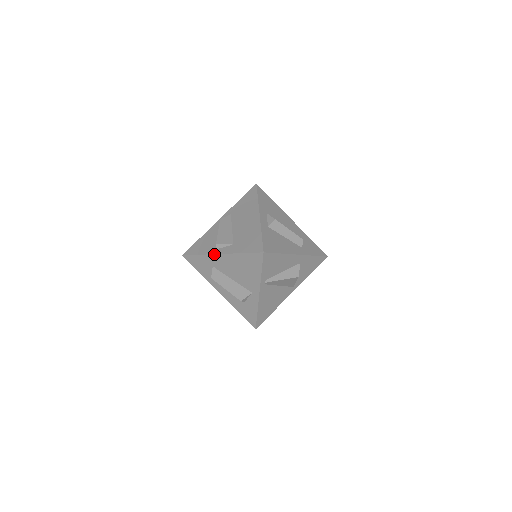
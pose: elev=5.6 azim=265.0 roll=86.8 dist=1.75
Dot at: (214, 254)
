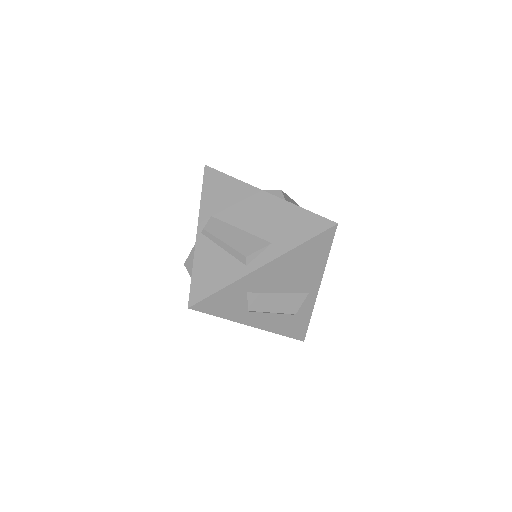
Dot at: (253, 271)
